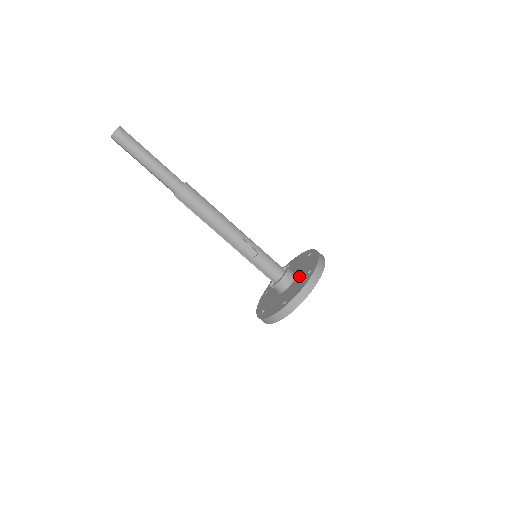
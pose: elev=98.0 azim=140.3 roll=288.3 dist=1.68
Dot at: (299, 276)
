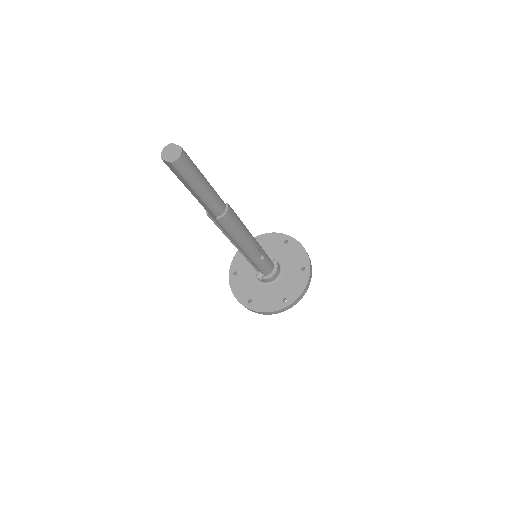
Dot at: (288, 269)
